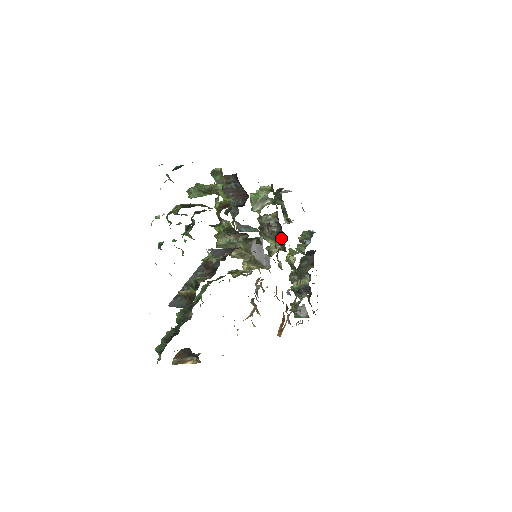
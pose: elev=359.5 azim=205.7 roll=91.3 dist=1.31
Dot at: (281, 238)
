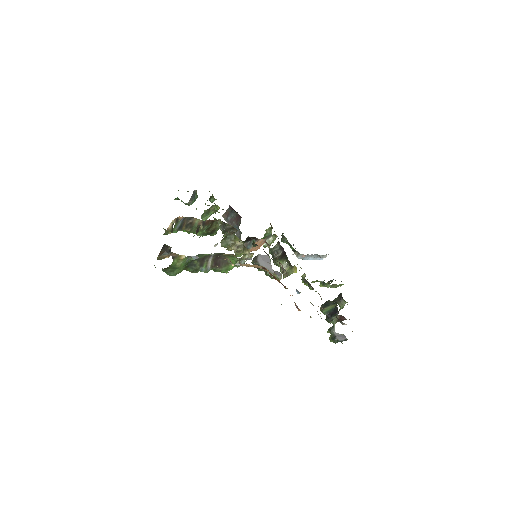
Dot at: (285, 256)
